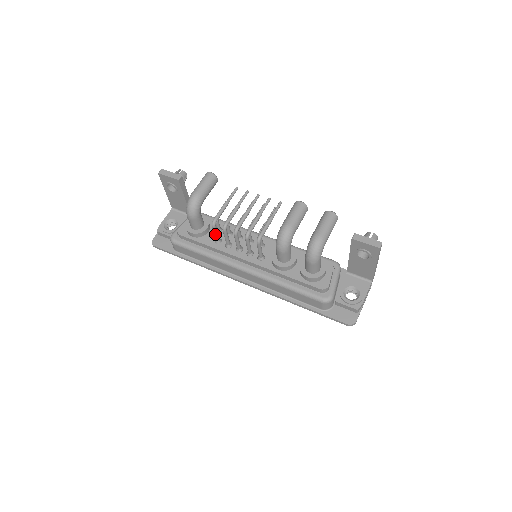
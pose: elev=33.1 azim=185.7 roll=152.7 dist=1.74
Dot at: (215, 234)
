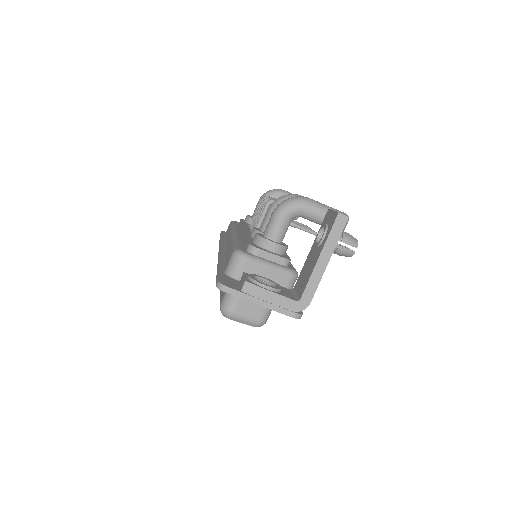
Dot at: (256, 211)
